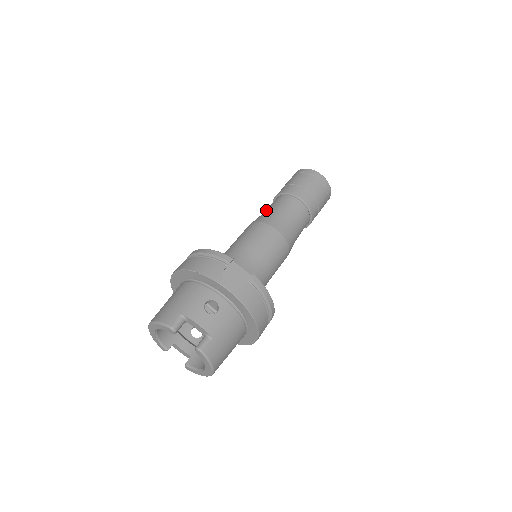
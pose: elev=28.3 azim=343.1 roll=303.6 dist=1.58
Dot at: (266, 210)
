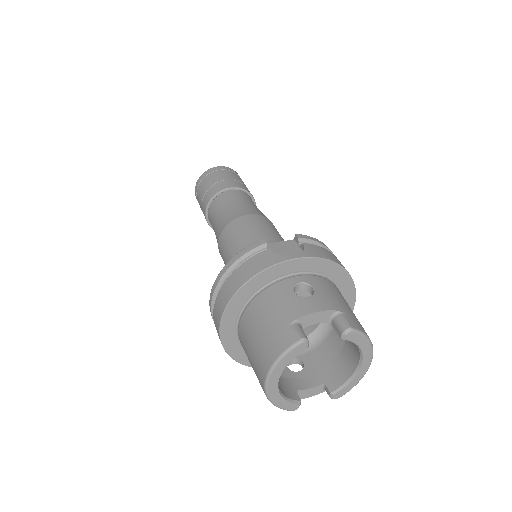
Dot at: (215, 221)
